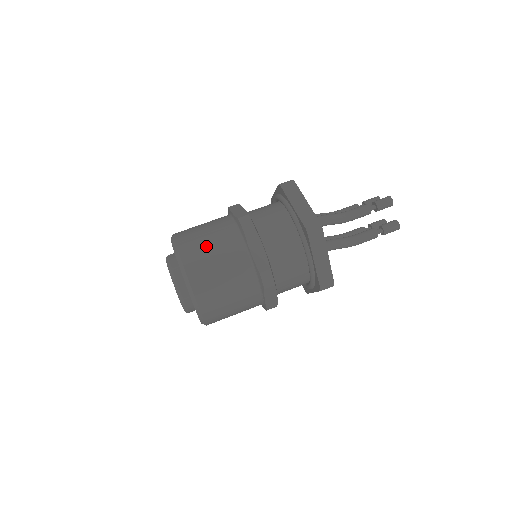
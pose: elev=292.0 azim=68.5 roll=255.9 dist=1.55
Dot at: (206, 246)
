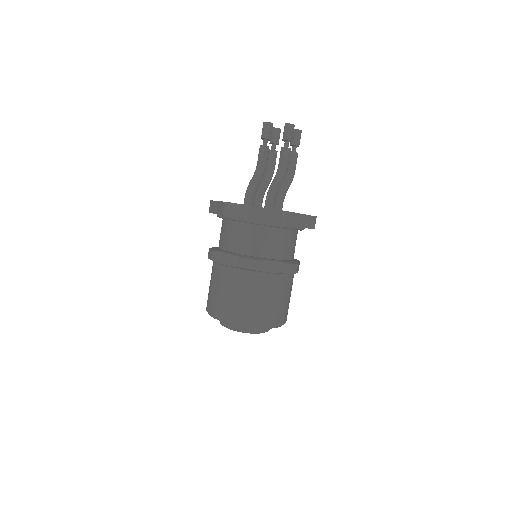
Dot at: (212, 292)
